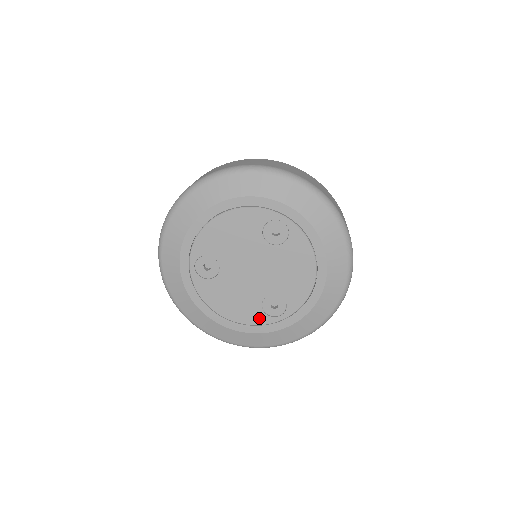
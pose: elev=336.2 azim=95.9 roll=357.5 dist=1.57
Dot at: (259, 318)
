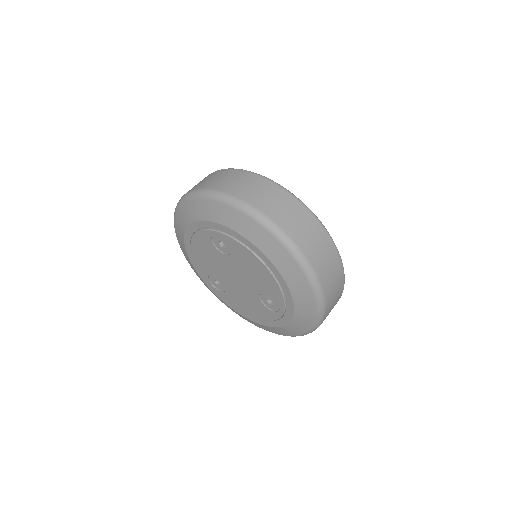
Dot at: (271, 314)
